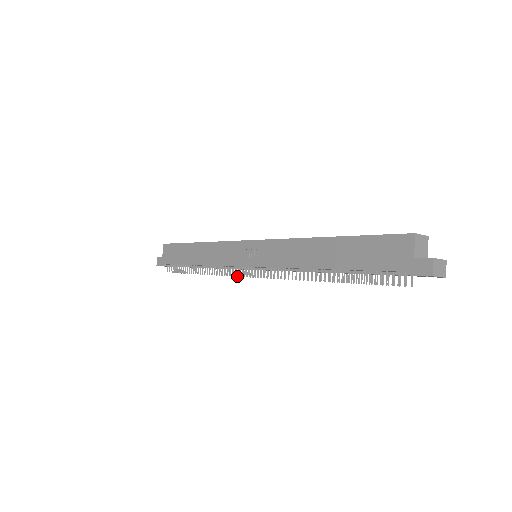
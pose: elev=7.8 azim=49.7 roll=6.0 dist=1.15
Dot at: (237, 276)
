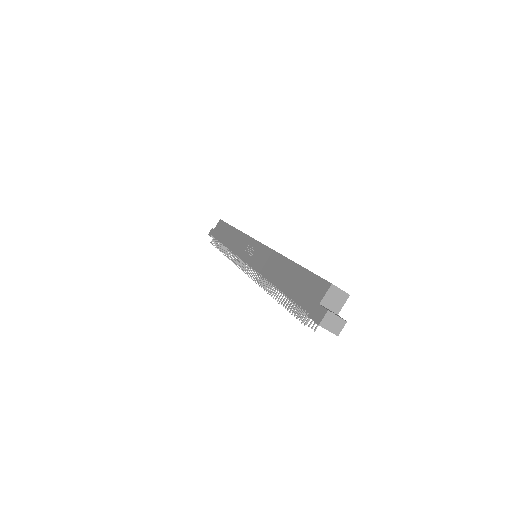
Dot at: (241, 267)
